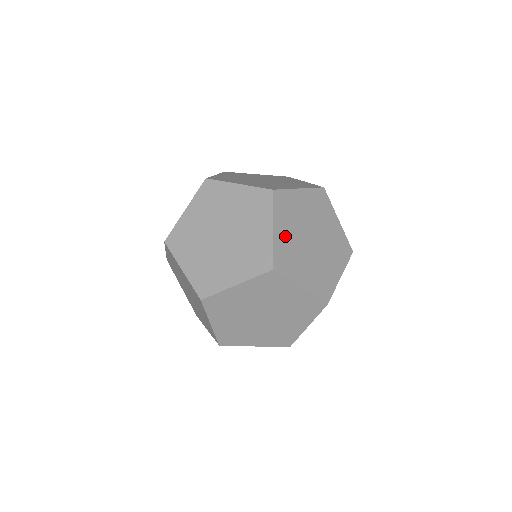
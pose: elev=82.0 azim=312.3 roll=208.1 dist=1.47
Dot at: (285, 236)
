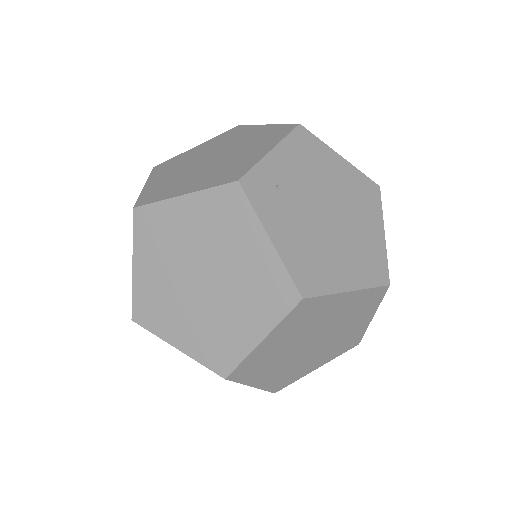
Dot at: (151, 275)
